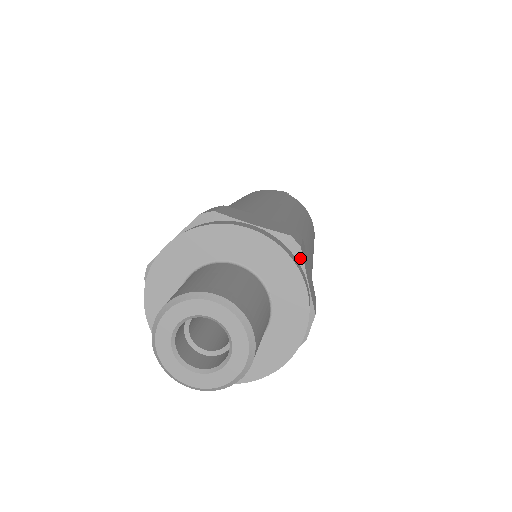
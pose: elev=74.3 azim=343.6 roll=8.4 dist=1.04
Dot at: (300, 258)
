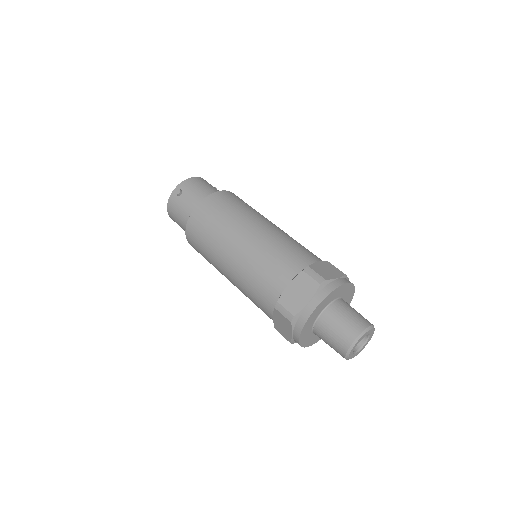
Dot at: (329, 281)
